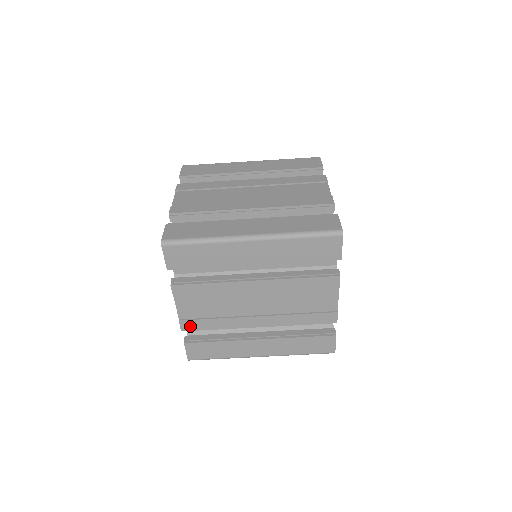
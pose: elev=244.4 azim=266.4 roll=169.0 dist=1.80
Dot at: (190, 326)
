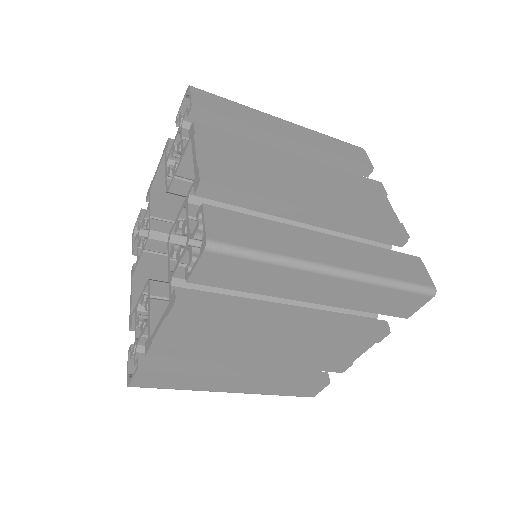
Dot at: occluded
